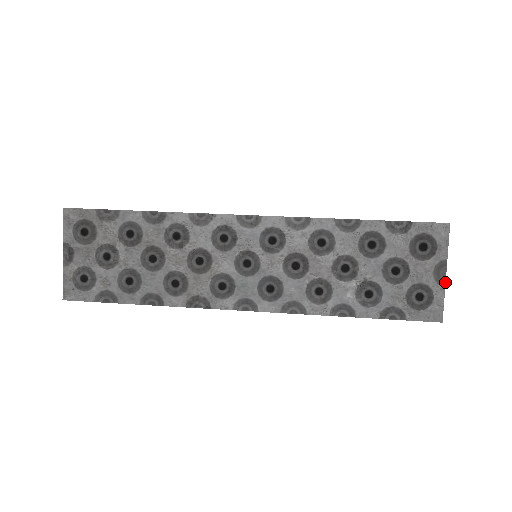
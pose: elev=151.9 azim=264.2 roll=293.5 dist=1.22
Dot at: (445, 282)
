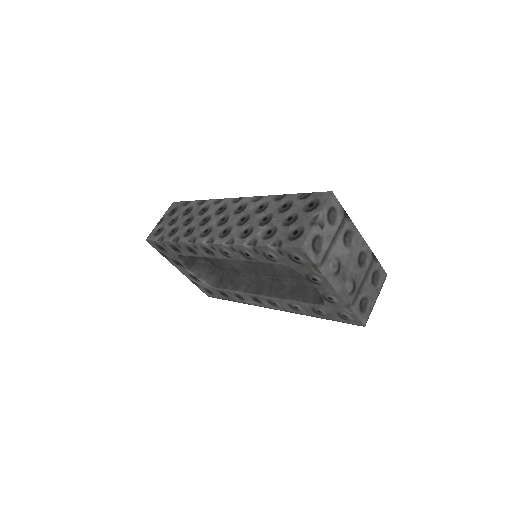
Dot at: (314, 224)
